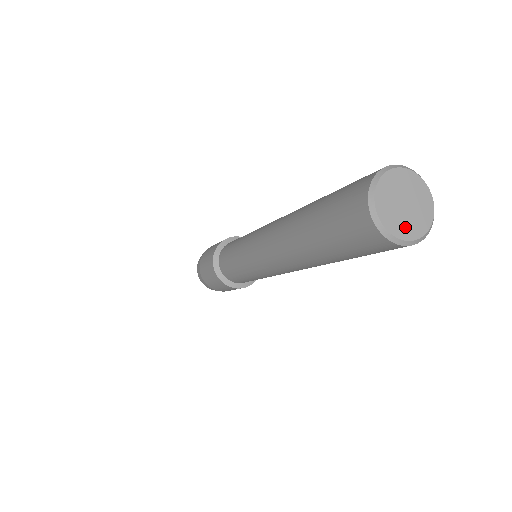
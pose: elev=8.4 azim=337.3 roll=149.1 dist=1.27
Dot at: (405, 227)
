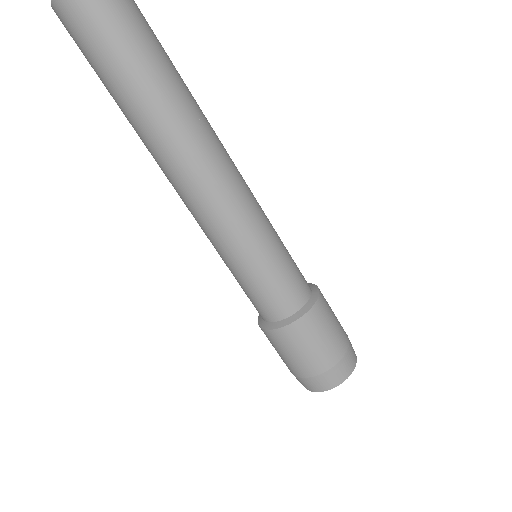
Dot at: out of frame
